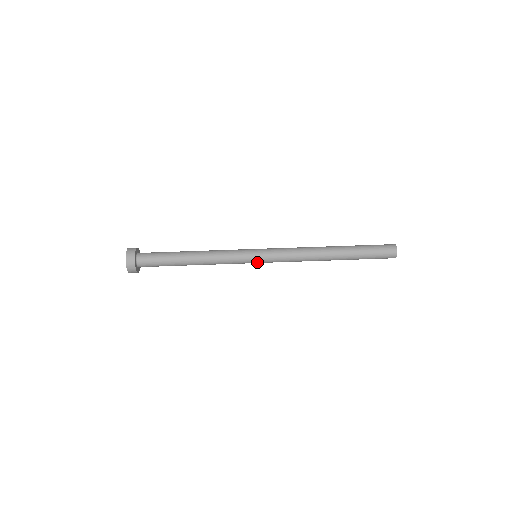
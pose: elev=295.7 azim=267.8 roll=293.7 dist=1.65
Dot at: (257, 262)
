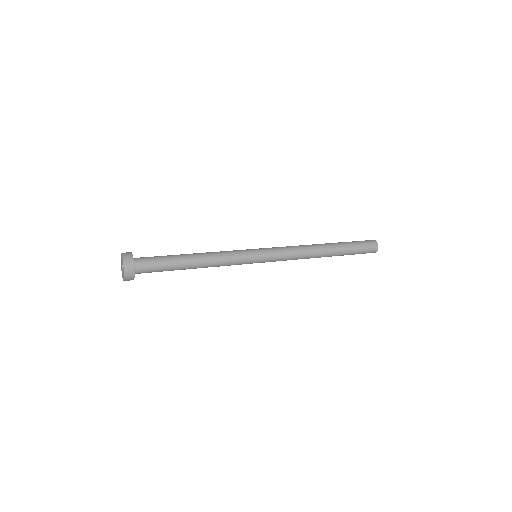
Dot at: (259, 257)
